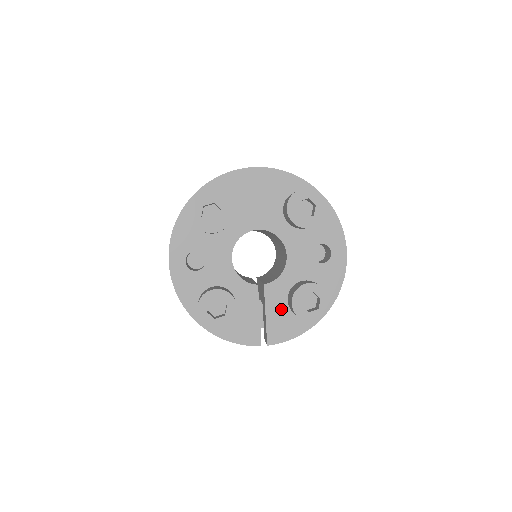
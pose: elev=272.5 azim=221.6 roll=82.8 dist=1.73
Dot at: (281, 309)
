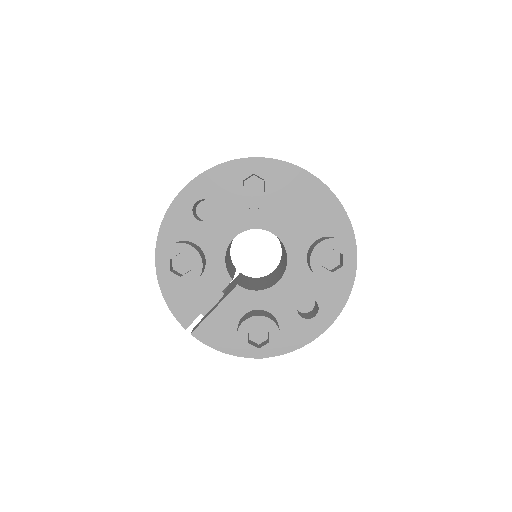
Dot at: (231, 317)
